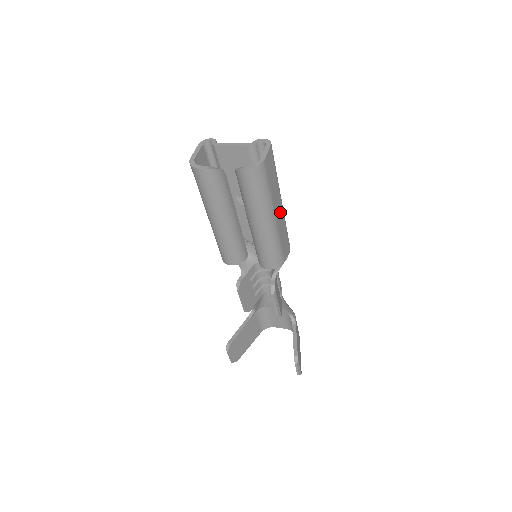
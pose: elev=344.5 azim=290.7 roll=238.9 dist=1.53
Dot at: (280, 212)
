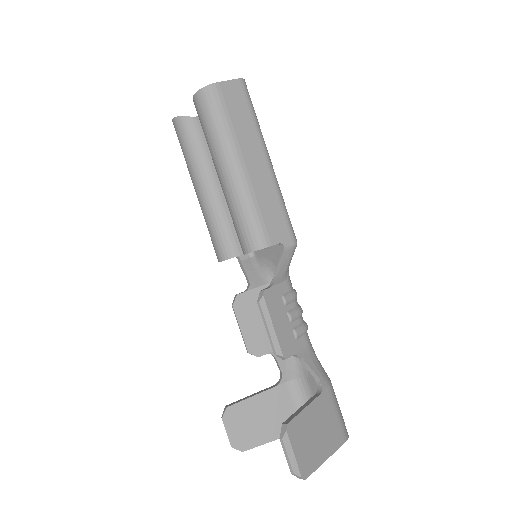
Dot at: (261, 170)
